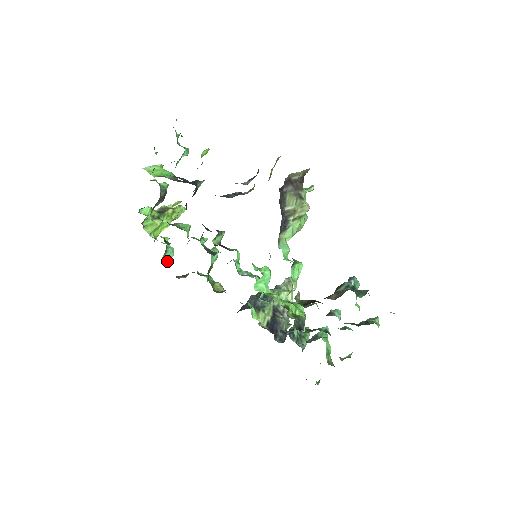
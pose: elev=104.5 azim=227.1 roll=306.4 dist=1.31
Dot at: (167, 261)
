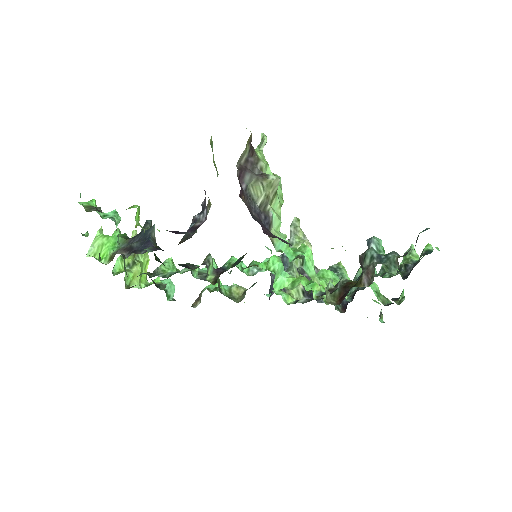
Dot at: (173, 296)
